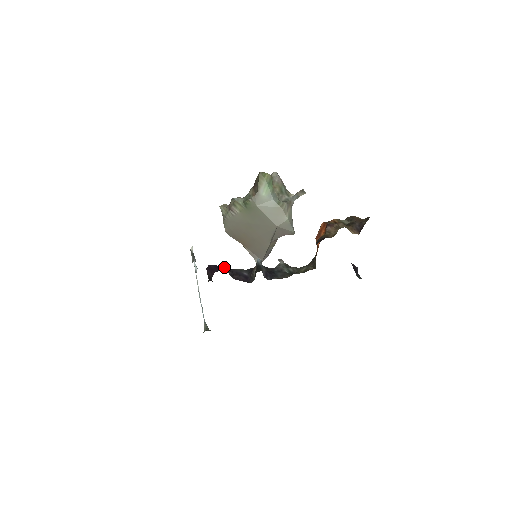
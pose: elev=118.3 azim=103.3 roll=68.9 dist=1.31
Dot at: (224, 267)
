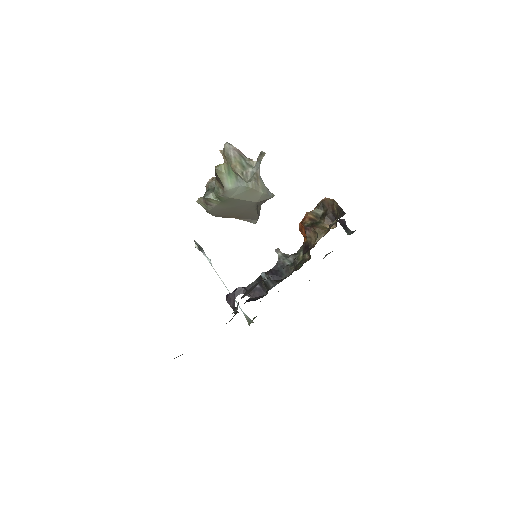
Dot at: (238, 290)
